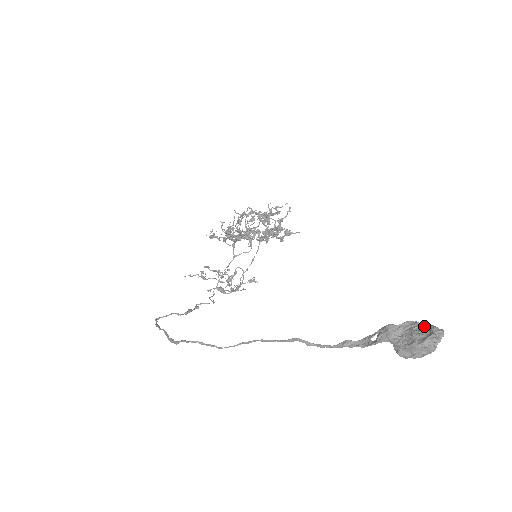
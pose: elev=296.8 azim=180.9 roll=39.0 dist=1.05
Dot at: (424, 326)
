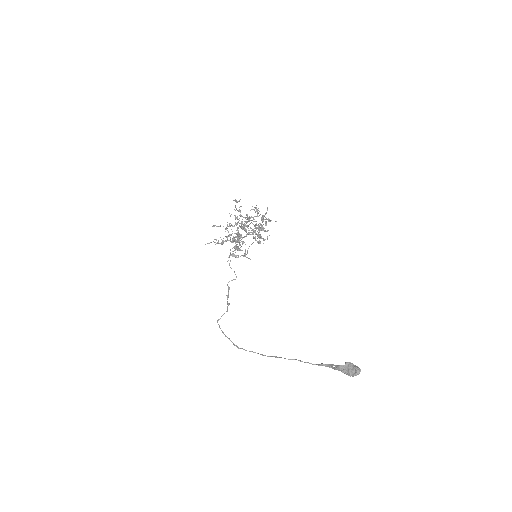
Dot at: (353, 367)
